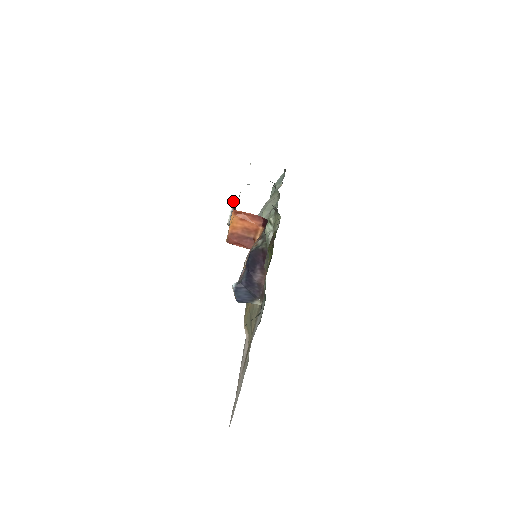
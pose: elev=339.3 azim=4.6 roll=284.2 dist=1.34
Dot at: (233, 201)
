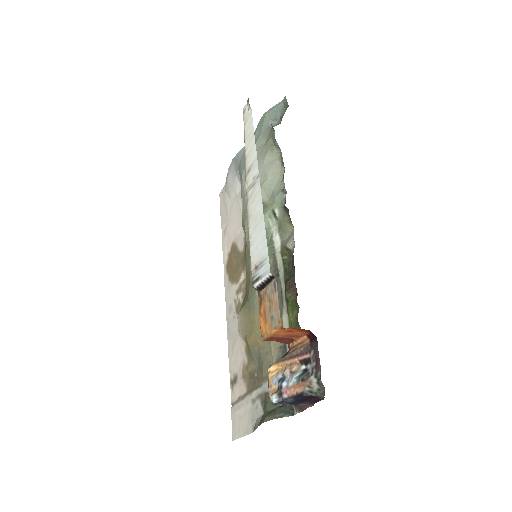
Dot at: (267, 276)
